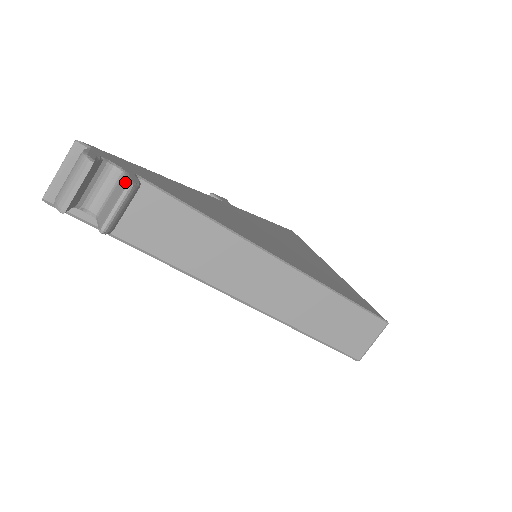
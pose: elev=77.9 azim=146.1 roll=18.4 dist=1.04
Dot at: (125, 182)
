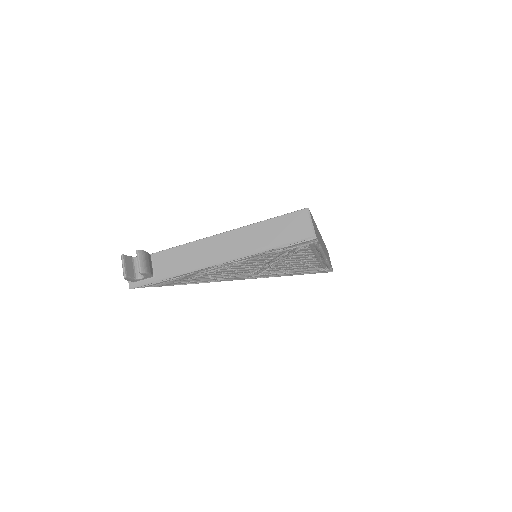
Dot at: (137, 253)
